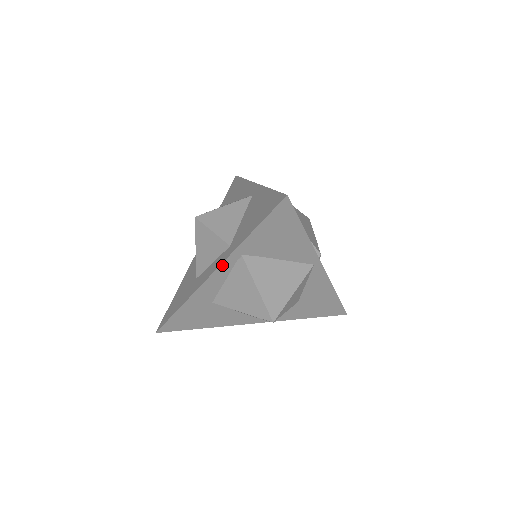
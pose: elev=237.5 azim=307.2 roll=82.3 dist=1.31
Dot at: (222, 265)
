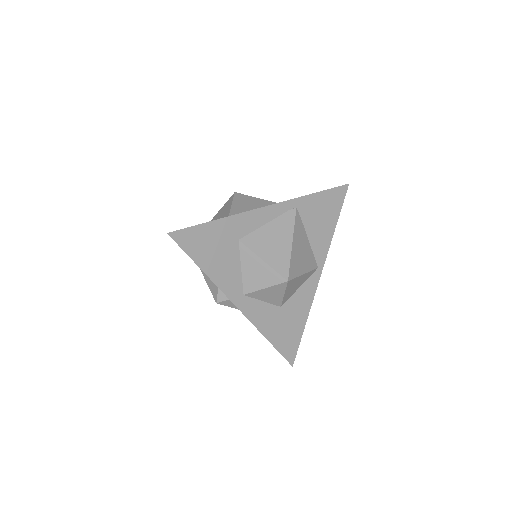
Dot at: (279, 204)
